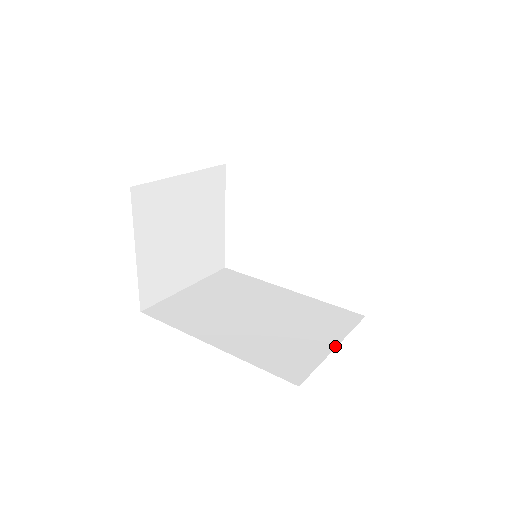
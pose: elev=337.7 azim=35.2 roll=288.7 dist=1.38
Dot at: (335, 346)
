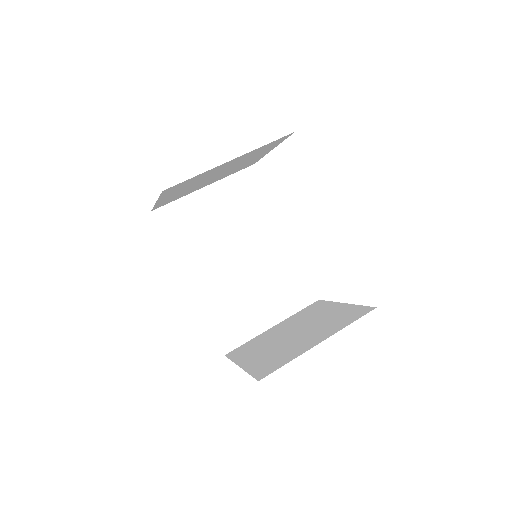
Dot at: (273, 326)
